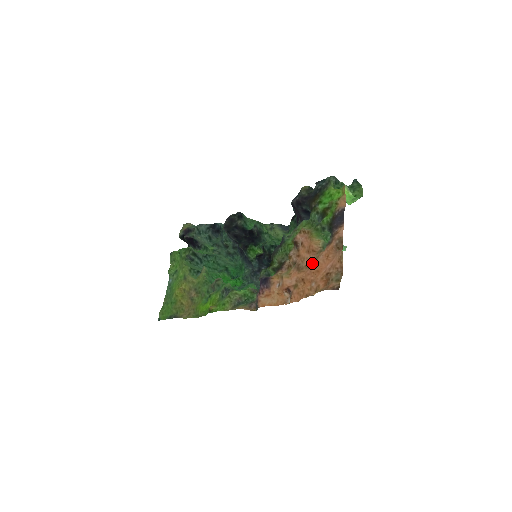
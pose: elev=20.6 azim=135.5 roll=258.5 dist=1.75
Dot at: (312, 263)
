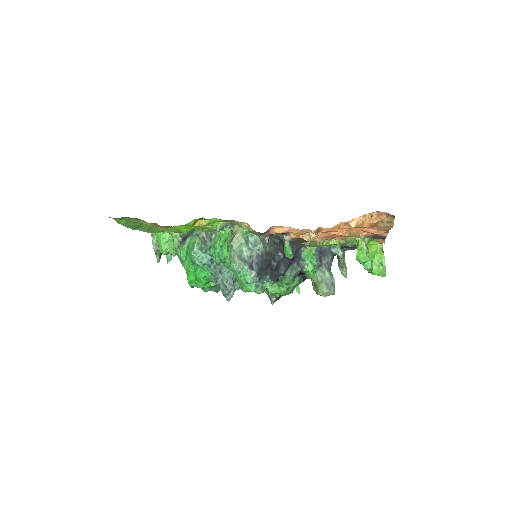
Dot at: (347, 236)
